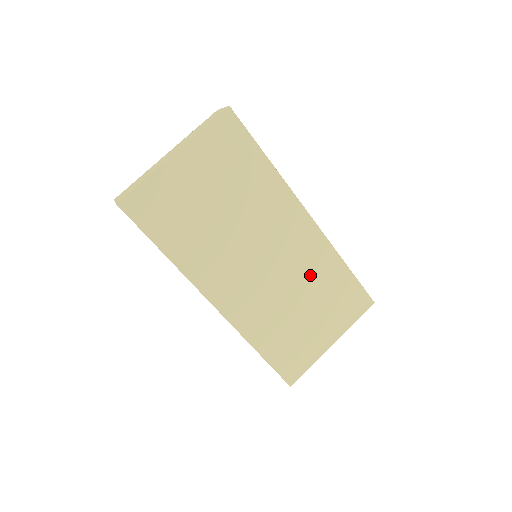
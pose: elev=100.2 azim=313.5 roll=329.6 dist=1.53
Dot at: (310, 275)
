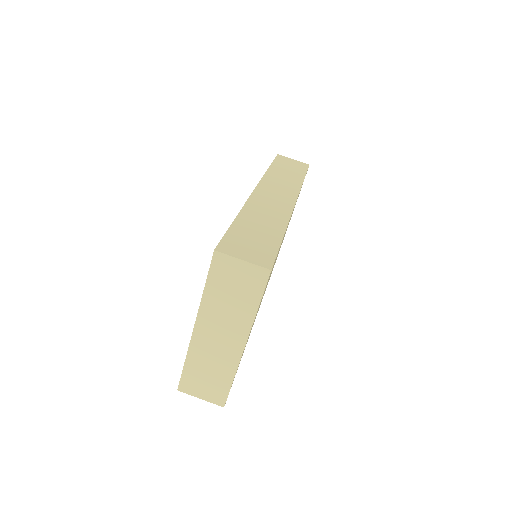
Dot at: occluded
